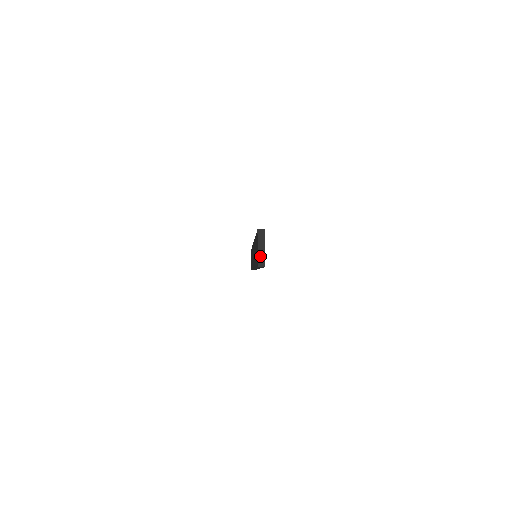
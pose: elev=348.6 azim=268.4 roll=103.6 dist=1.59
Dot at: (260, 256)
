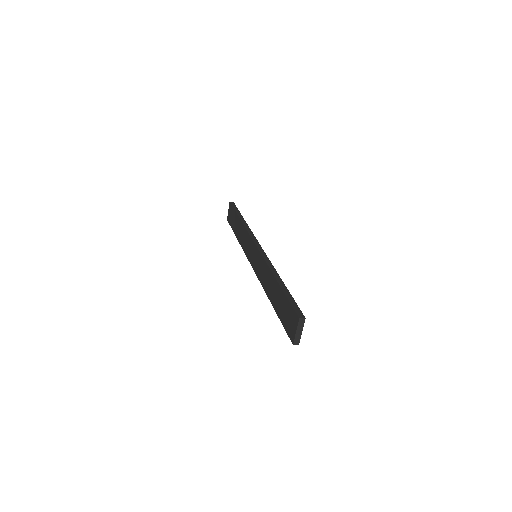
Dot at: (297, 337)
